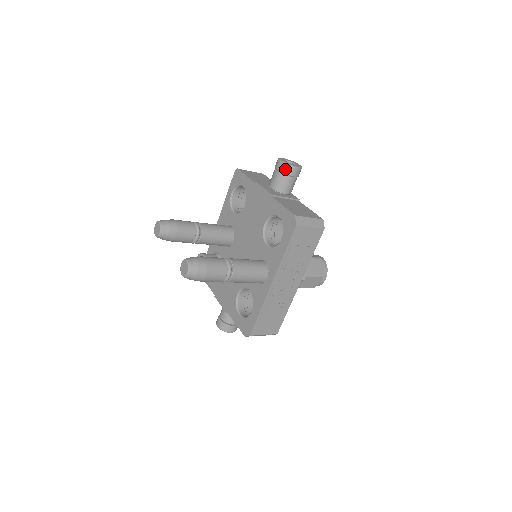
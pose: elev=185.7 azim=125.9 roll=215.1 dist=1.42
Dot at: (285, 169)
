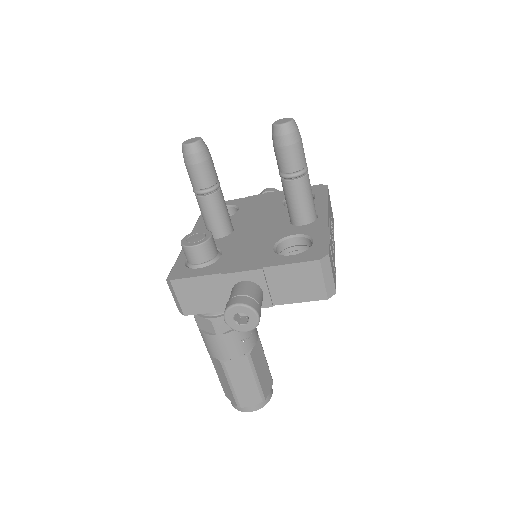
Dot at: occluded
